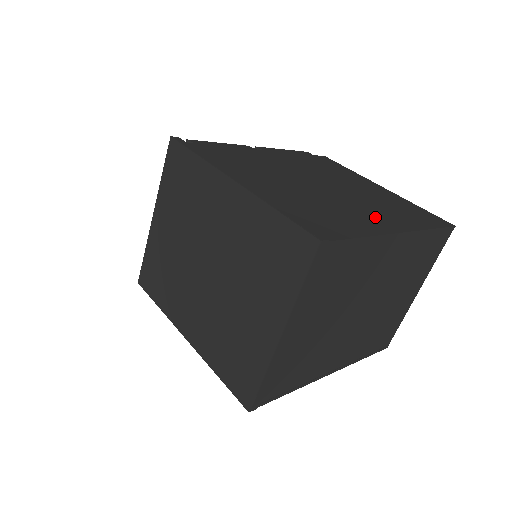
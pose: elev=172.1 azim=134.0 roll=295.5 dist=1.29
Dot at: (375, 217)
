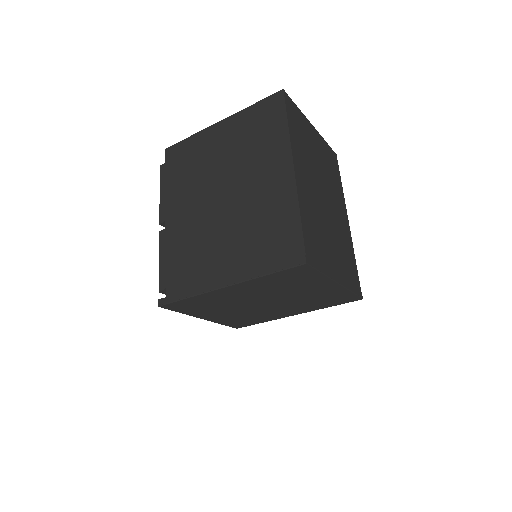
Dot at: (272, 179)
